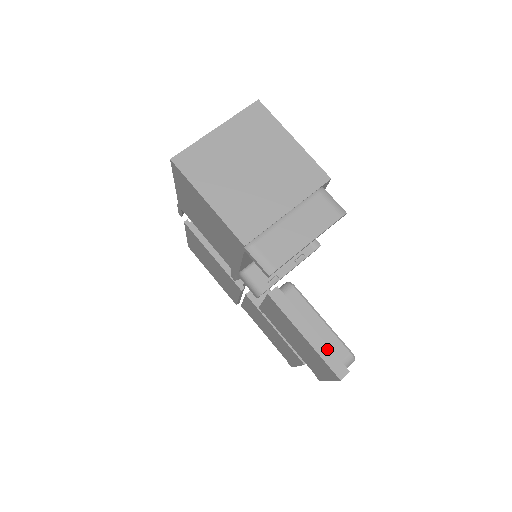
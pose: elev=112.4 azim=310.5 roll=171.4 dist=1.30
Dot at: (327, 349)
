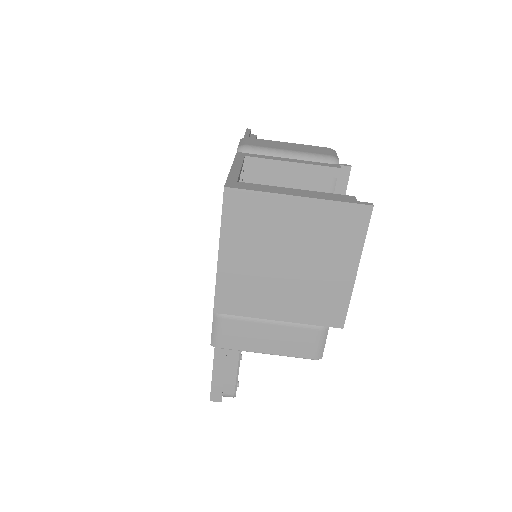
Dot at: (221, 381)
